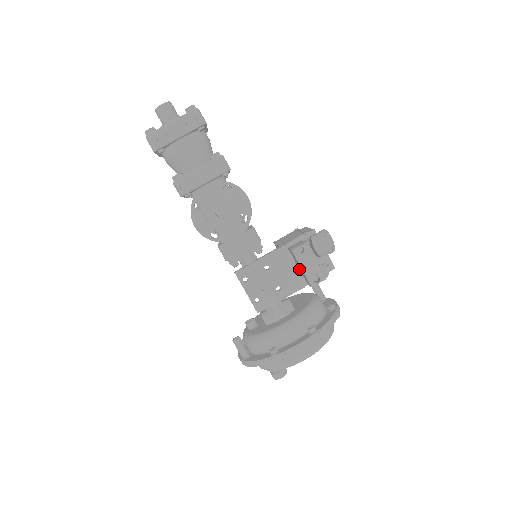
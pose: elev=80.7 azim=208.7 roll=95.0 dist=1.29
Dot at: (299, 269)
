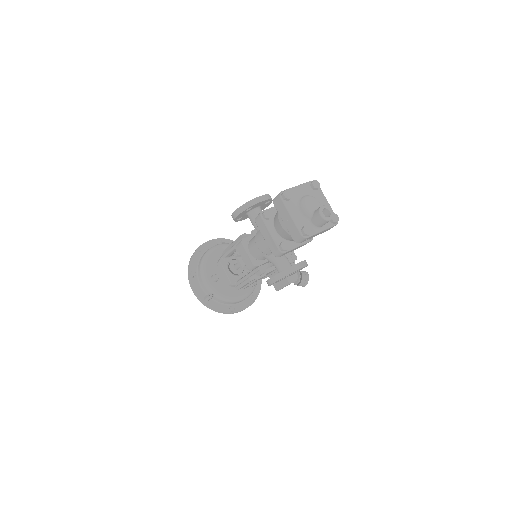
Dot at: (273, 273)
